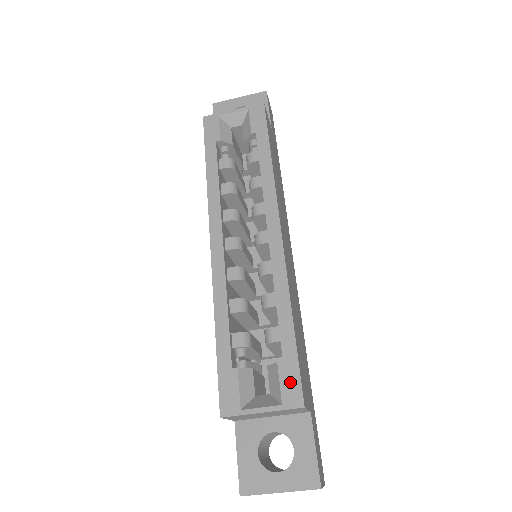
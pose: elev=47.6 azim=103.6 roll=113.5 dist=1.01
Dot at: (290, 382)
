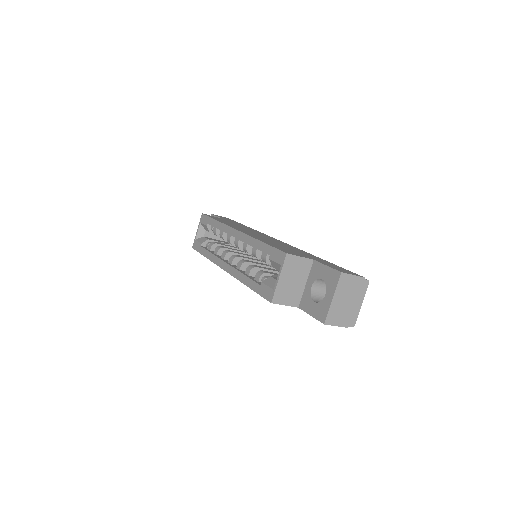
Dot at: (277, 256)
